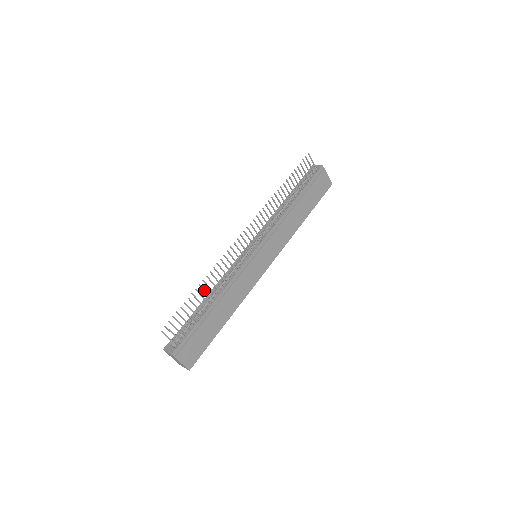
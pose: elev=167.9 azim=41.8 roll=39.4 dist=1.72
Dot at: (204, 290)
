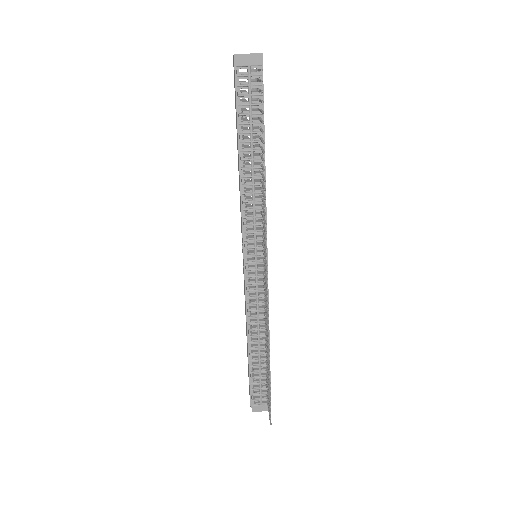
Dot at: occluded
